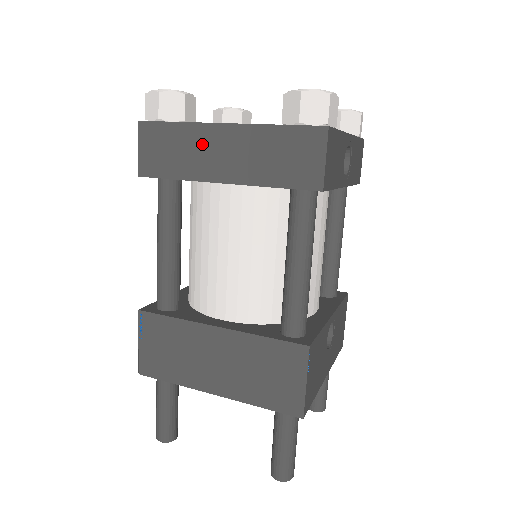
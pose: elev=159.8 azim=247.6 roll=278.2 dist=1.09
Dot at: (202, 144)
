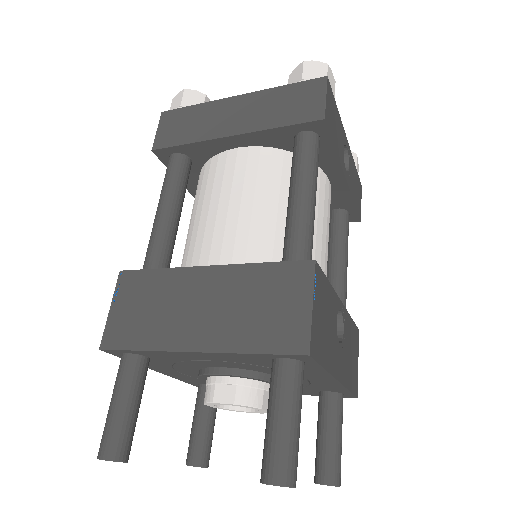
Dot at: (216, 113)
